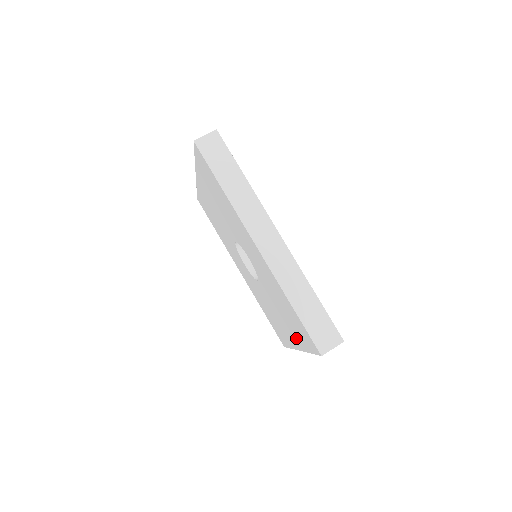
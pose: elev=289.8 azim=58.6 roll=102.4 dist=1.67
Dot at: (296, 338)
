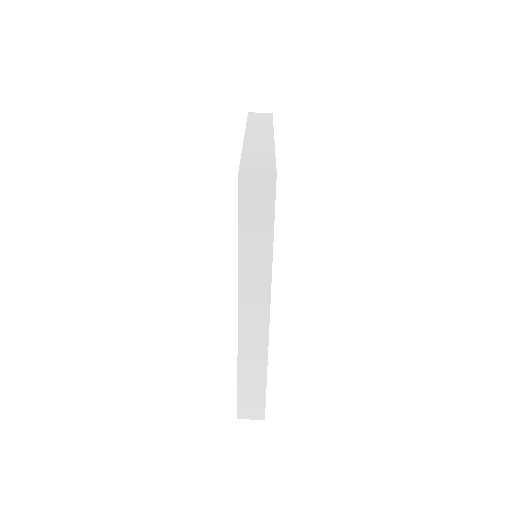
Dot at: occluded
